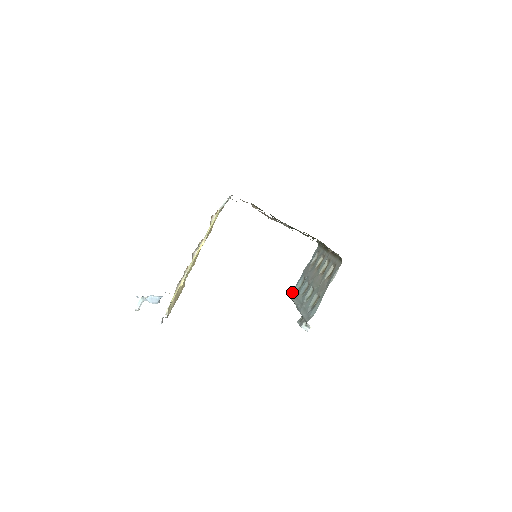
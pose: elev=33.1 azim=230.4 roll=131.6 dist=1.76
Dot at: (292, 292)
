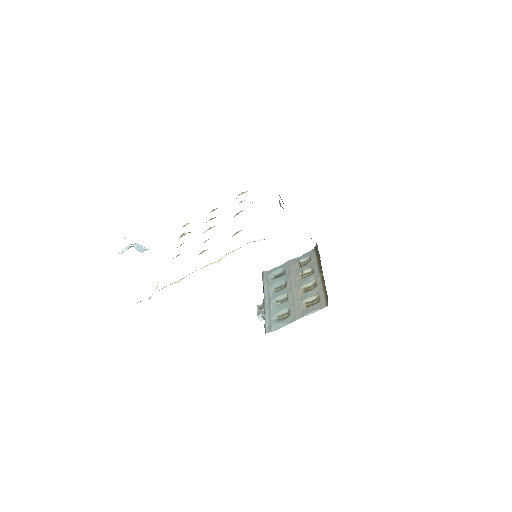
Dot at: (267, 273)
